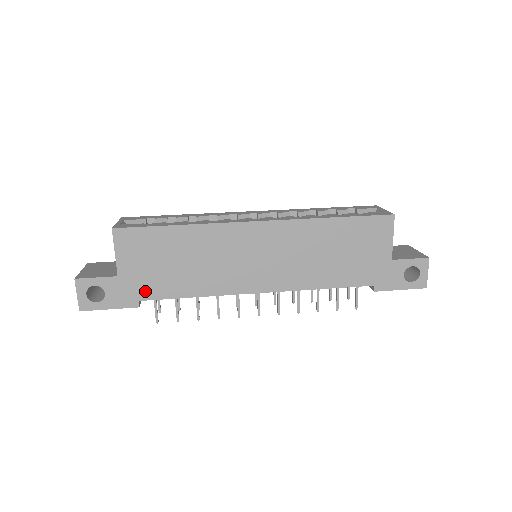
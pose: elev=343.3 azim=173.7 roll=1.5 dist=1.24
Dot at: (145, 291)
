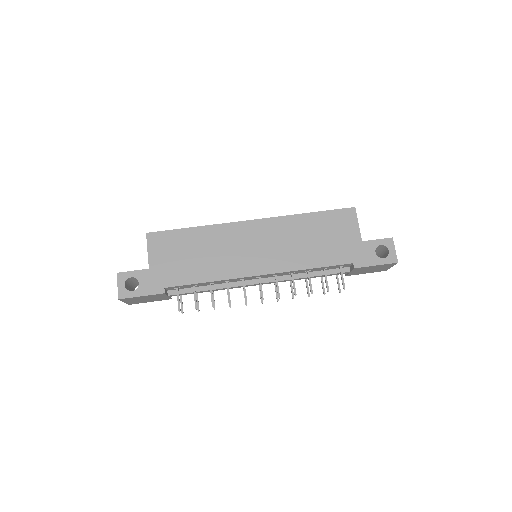
Dot at: (169, 279)
